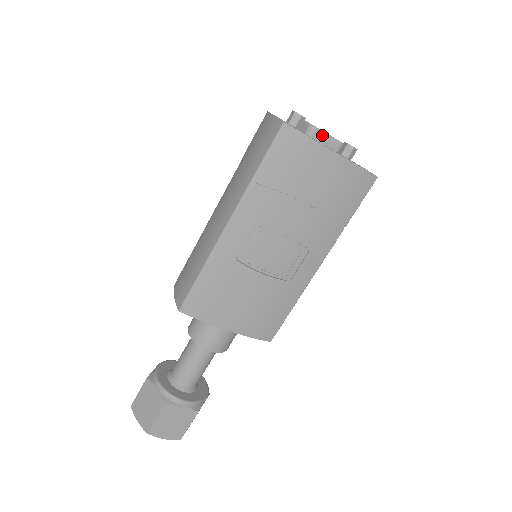
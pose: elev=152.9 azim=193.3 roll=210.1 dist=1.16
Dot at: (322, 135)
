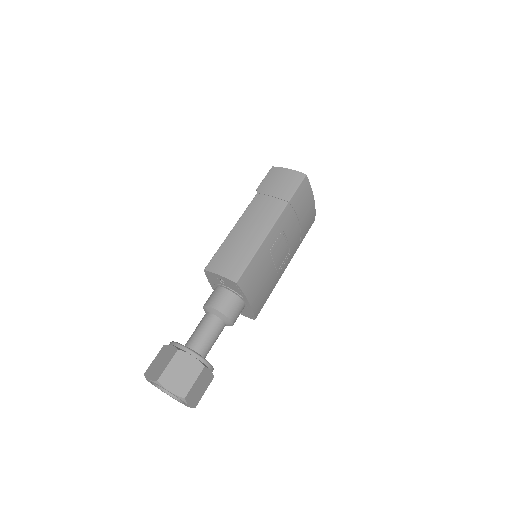
Dot at: occluded
